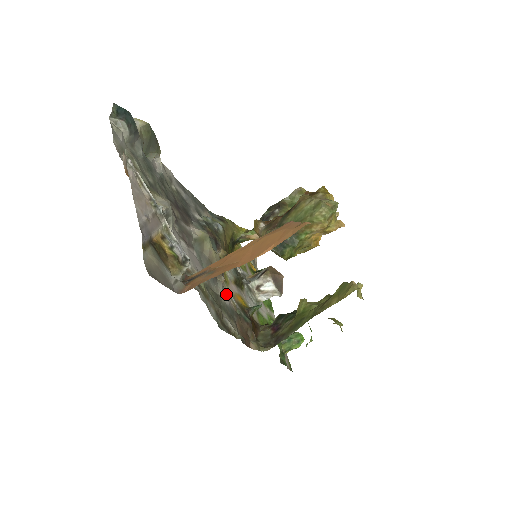
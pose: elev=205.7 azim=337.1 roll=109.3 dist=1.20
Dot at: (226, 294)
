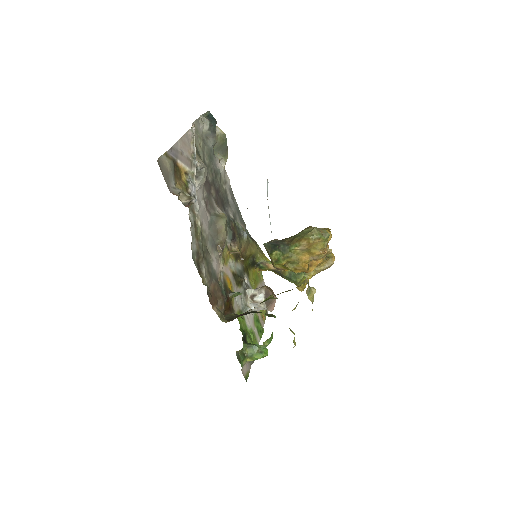
Dot at: (217, 263)
